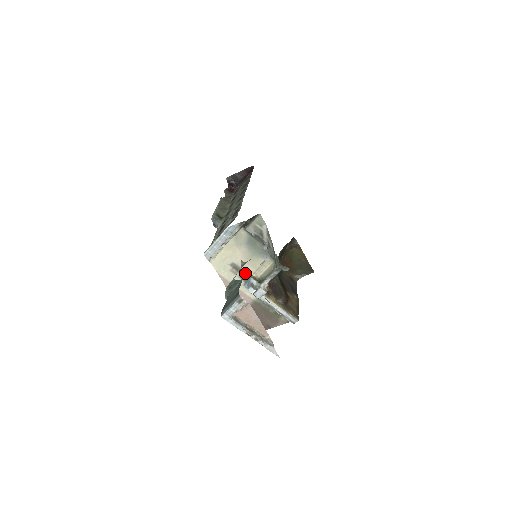
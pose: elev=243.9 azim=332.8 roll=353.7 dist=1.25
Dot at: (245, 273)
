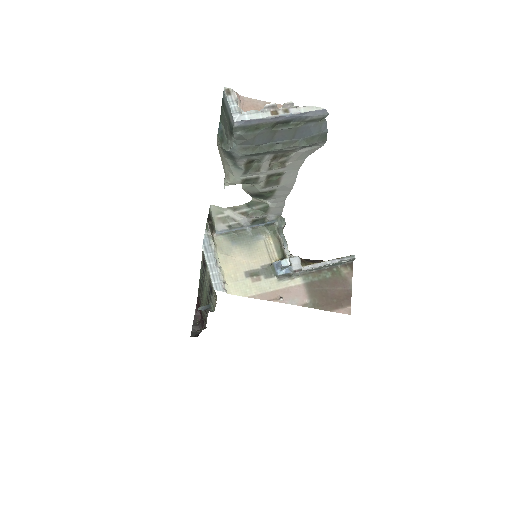
Dot at: (265, 269)
